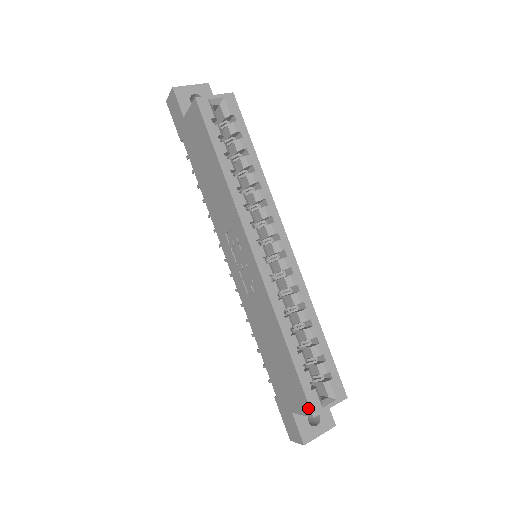
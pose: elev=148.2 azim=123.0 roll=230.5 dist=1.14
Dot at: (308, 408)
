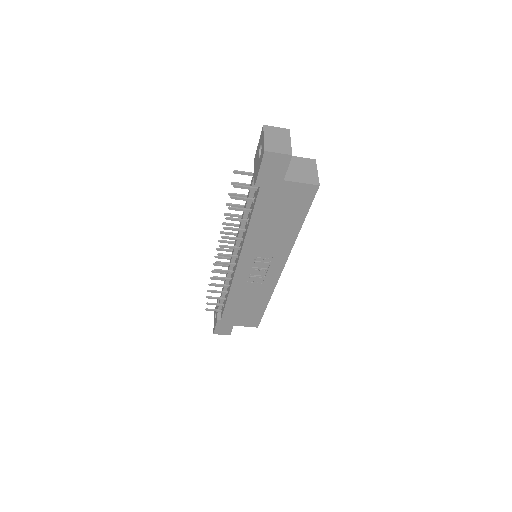
Dot at: (257, 325)
